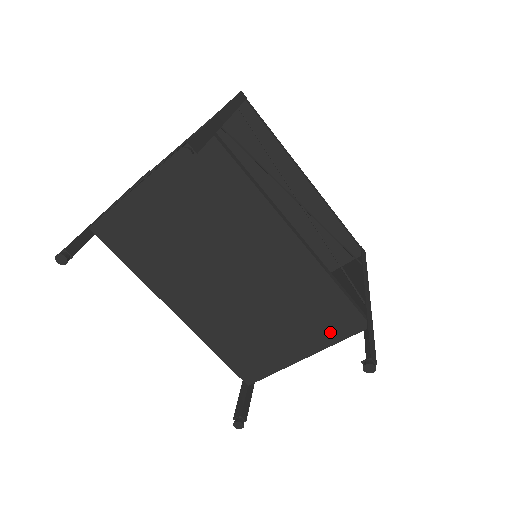
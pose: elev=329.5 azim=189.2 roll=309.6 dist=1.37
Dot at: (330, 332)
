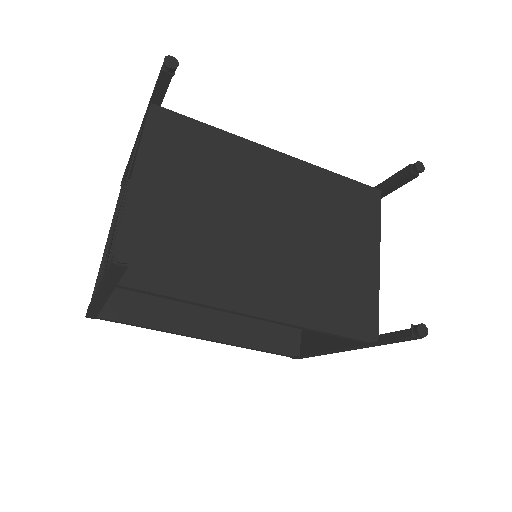
Dot at: (368, 219)
